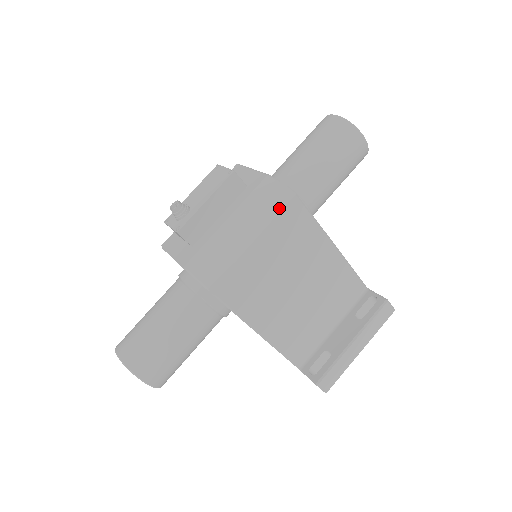
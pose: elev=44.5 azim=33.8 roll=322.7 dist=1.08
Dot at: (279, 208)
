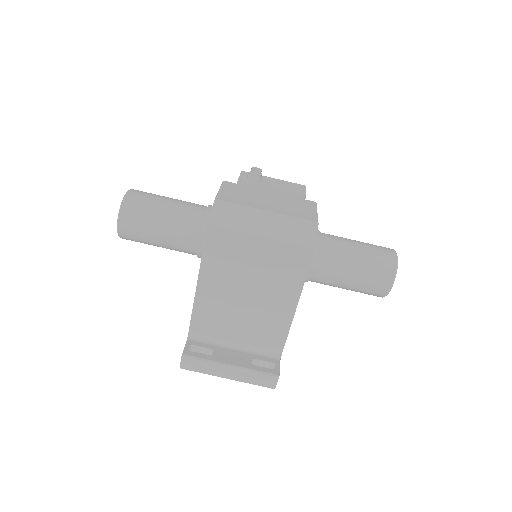
Dot at: (297, 242)
